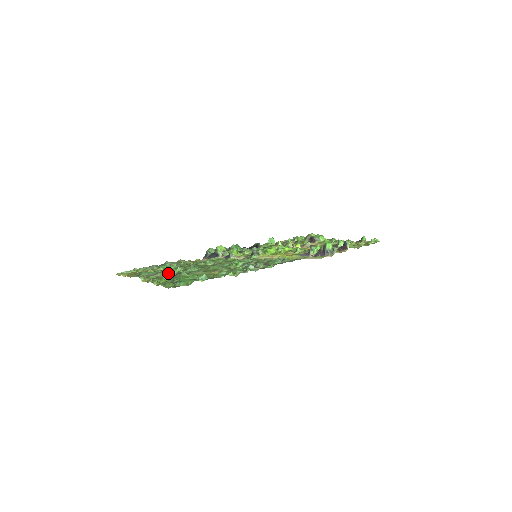
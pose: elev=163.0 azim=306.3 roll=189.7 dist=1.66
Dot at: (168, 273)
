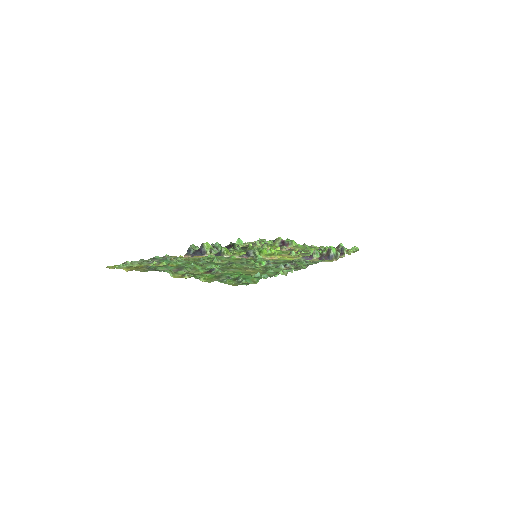
Dot at: (194, 269)
